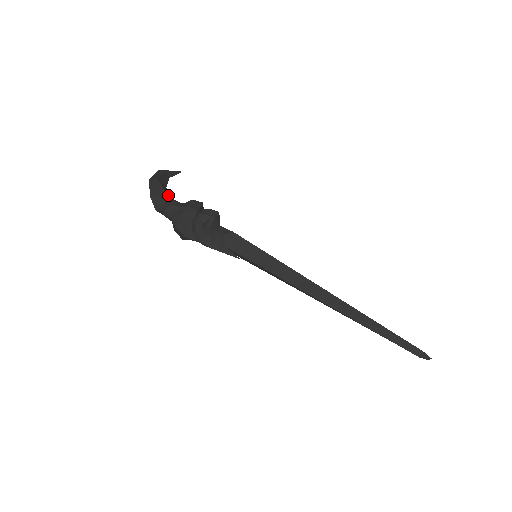
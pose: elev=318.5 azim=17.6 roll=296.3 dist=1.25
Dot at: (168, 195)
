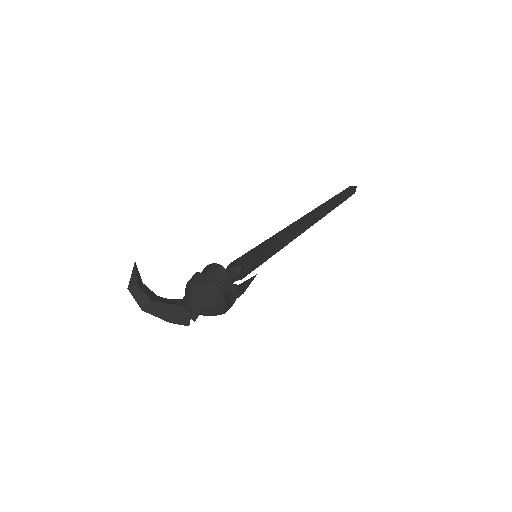
Dot at: (182, 305)
